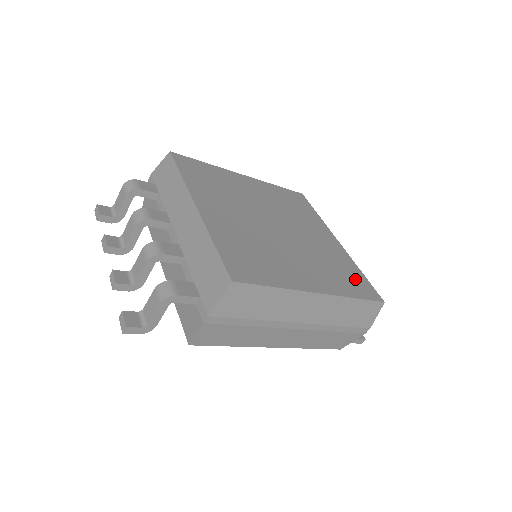
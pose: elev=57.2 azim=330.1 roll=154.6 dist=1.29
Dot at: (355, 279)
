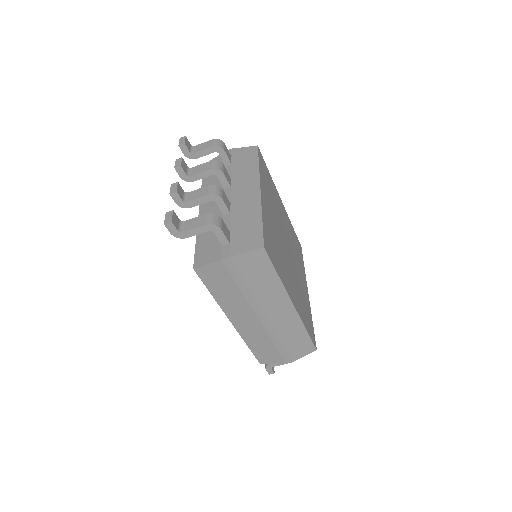
Dot at: (309, 321)
